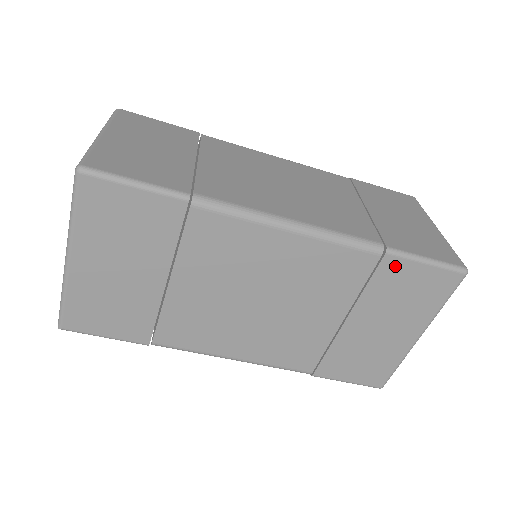
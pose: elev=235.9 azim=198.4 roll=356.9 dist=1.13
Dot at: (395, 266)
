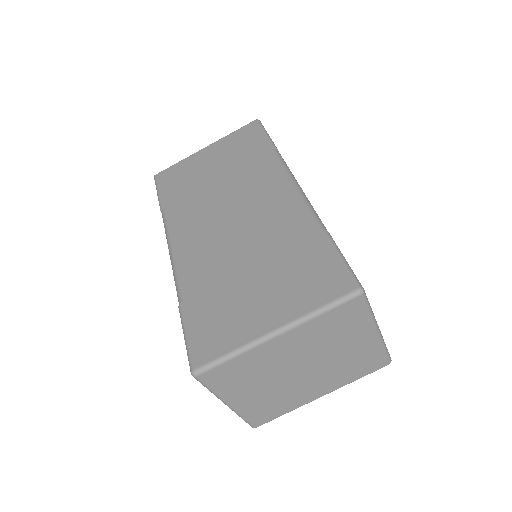
Dot at: (320, 245)
